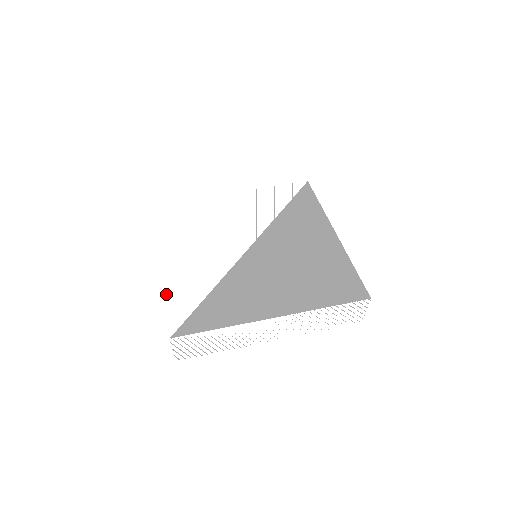
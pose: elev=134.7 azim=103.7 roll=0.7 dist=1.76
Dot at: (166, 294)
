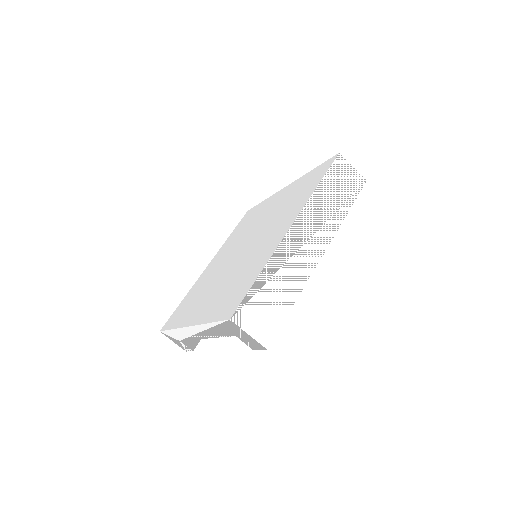
Dot at: (206, 322)
